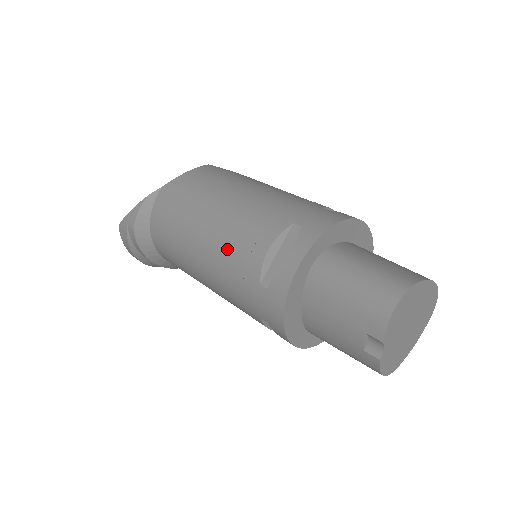
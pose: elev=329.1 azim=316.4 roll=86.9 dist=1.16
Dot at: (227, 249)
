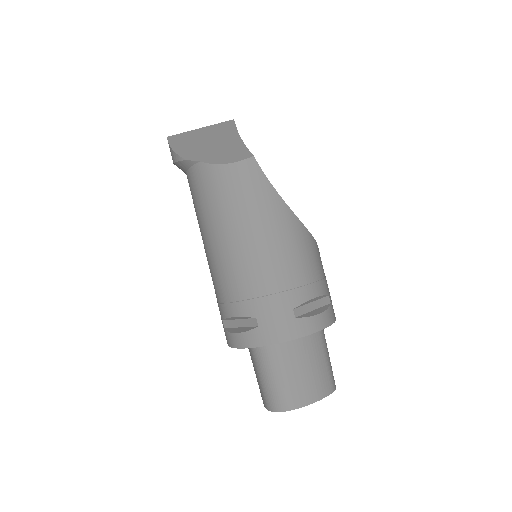
Dot at: (215, 279)
